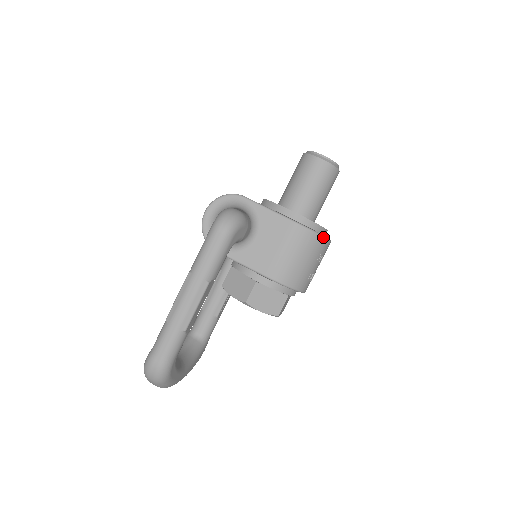
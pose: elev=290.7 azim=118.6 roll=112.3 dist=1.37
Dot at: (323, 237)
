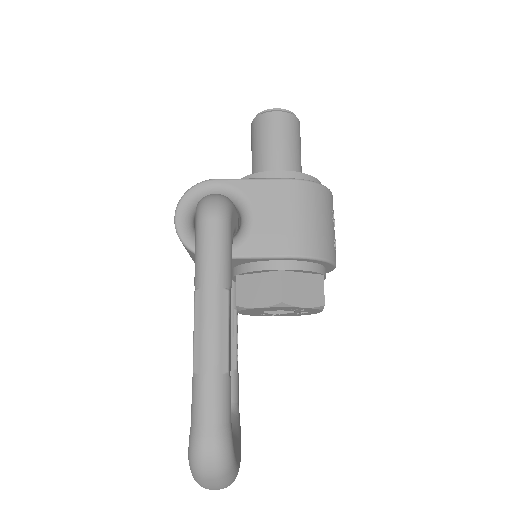
Dot at: (327, 188)
